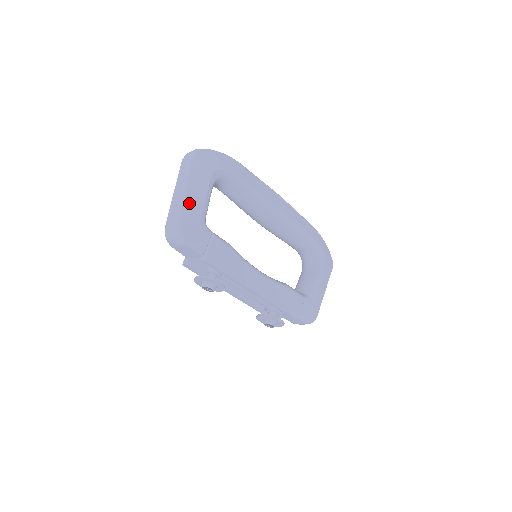
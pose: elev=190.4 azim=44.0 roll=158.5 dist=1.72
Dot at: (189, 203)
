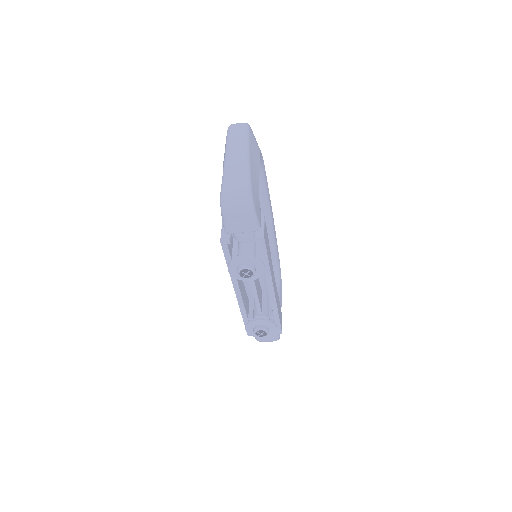
Dot at: (252, 171)
